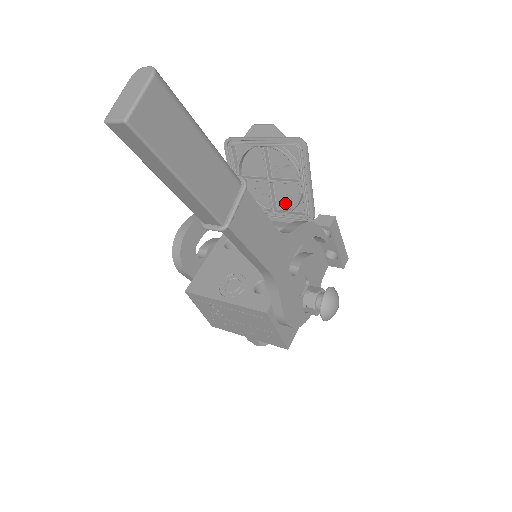
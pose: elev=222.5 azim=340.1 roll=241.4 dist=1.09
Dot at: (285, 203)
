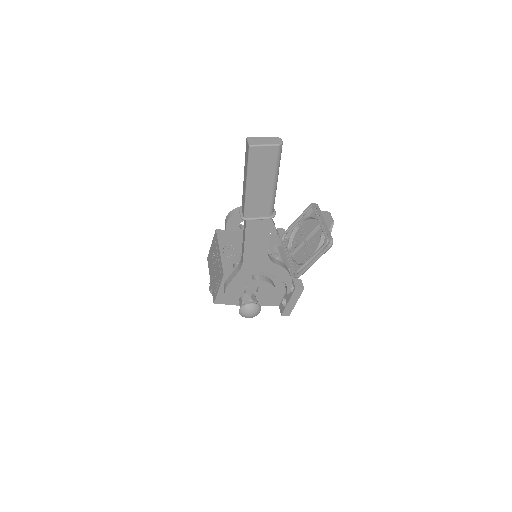
Dot at: (298, 257)
